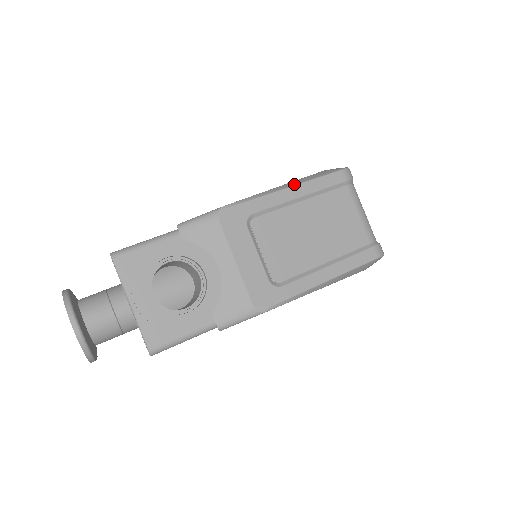
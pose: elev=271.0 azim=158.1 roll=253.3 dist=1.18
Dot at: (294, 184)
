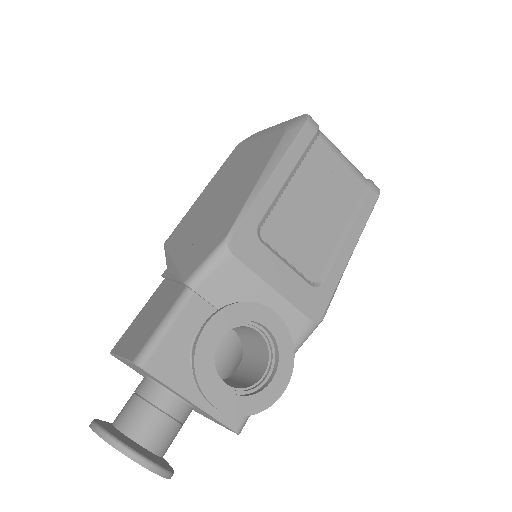
Dot at: (275, 165)
